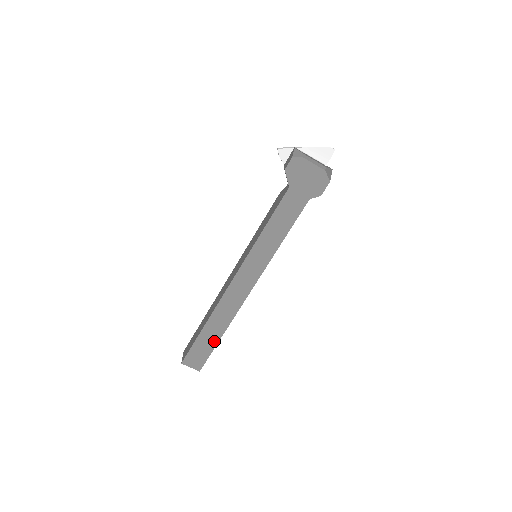
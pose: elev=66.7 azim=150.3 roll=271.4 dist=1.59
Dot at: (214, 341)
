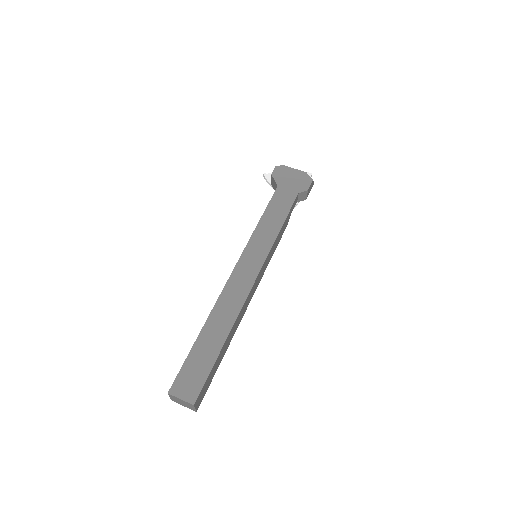
Dot at: (214, 352)
